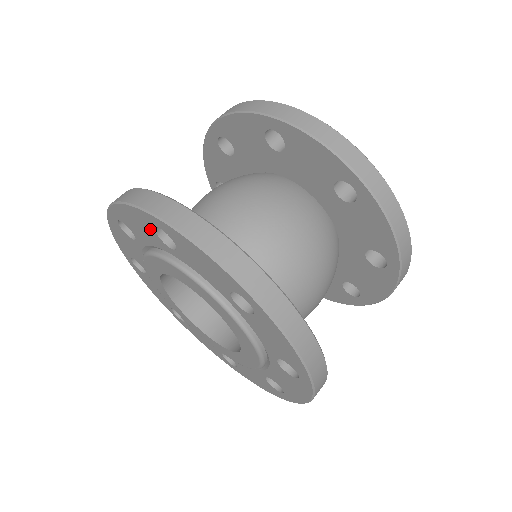
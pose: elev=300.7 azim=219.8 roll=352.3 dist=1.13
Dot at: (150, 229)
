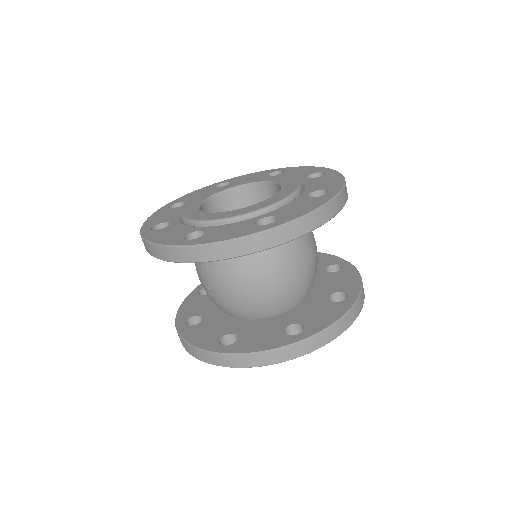
Dot at: occluded
